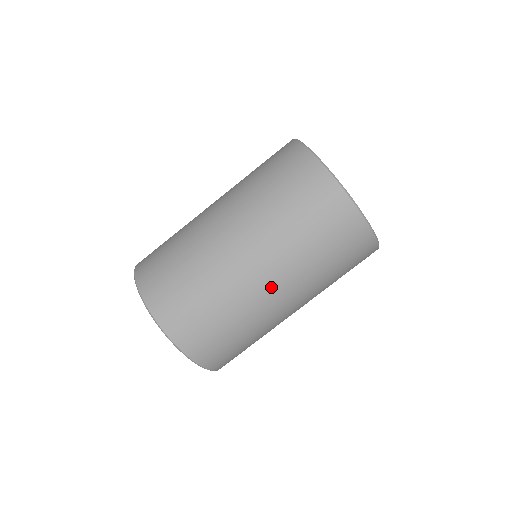
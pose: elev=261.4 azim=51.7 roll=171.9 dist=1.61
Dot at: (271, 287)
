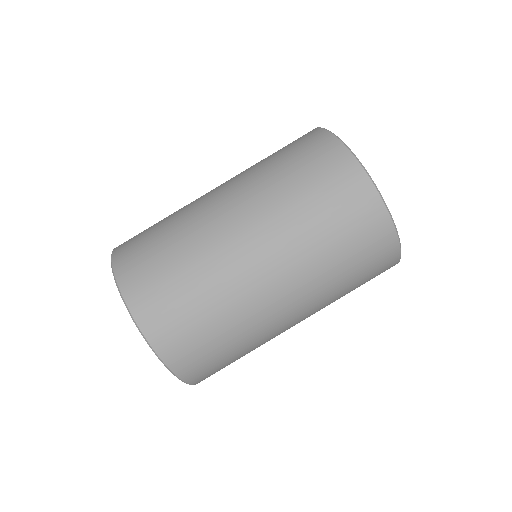
Dot at: (256, 258)
